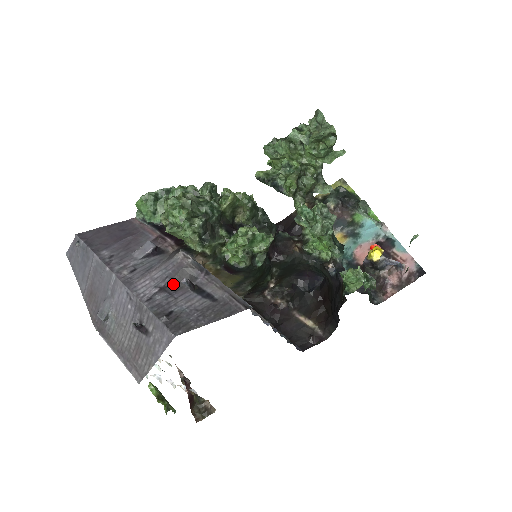
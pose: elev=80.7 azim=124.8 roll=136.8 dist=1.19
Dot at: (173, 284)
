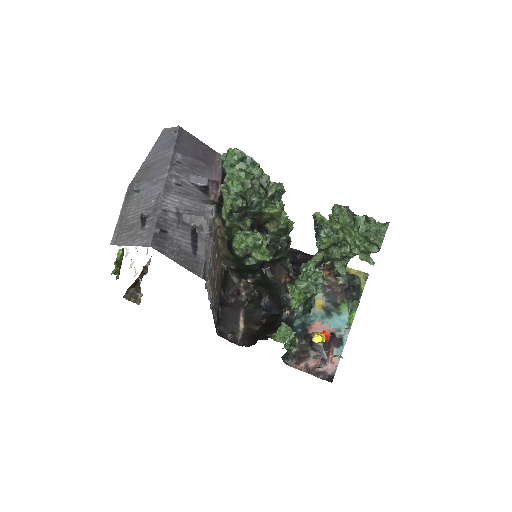
Dot at: (187, 218)
